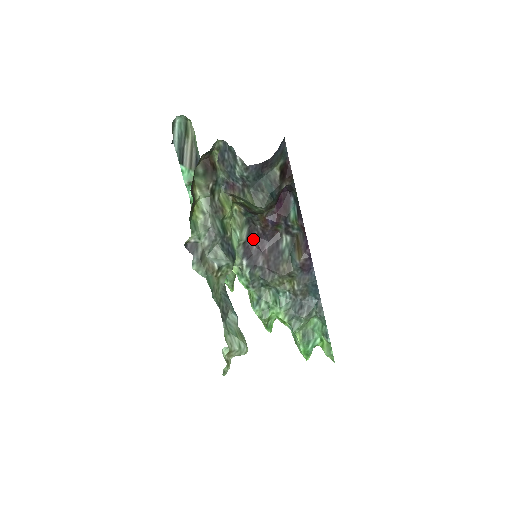
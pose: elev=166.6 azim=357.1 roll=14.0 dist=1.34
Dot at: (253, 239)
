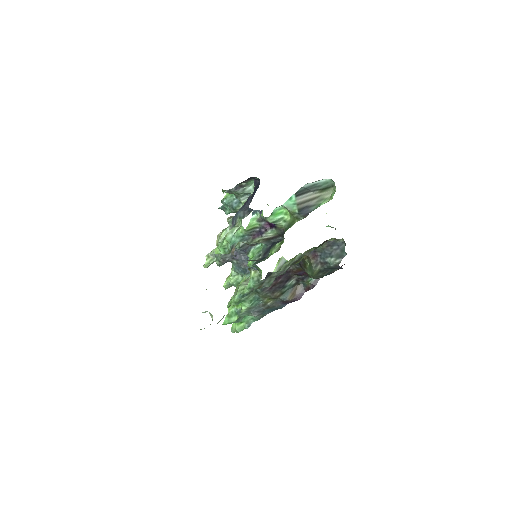
Dot at: occluded
